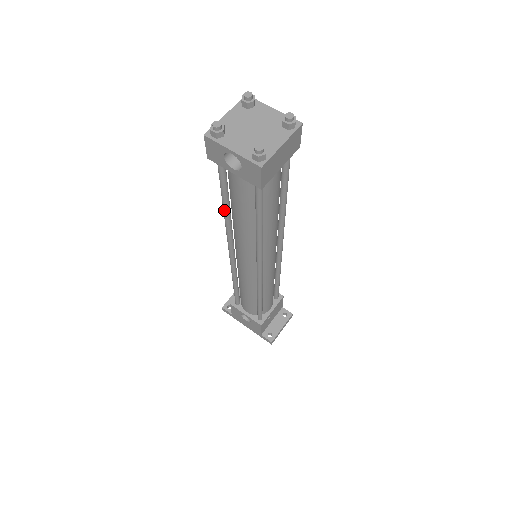
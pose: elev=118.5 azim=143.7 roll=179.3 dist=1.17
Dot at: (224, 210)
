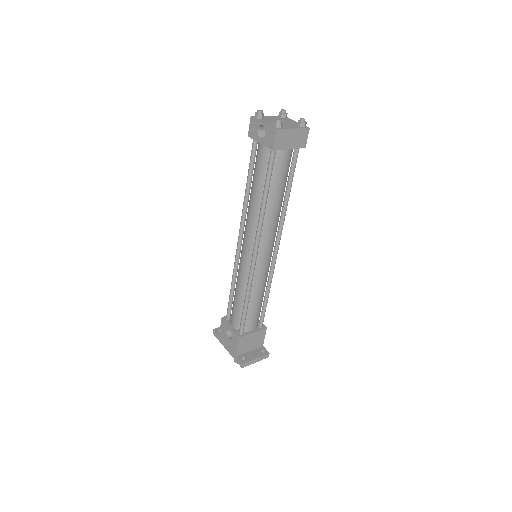
Dot at: (246, 189)
